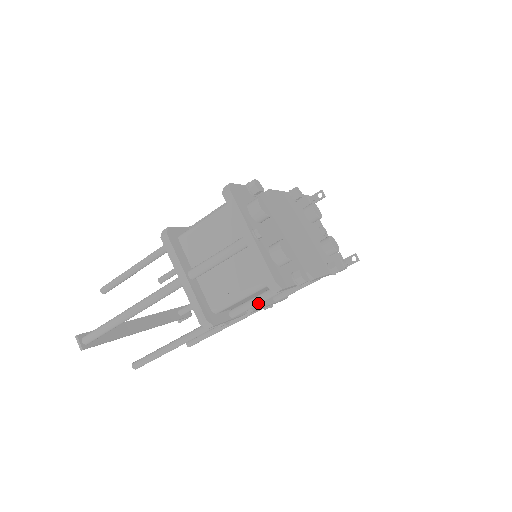
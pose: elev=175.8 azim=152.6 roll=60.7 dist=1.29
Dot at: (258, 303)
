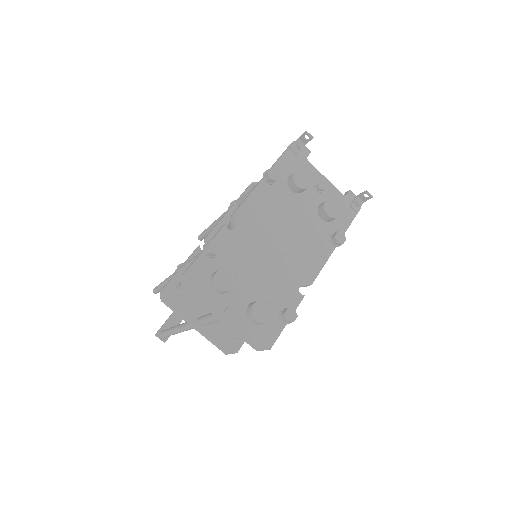
Dot at: occluded
